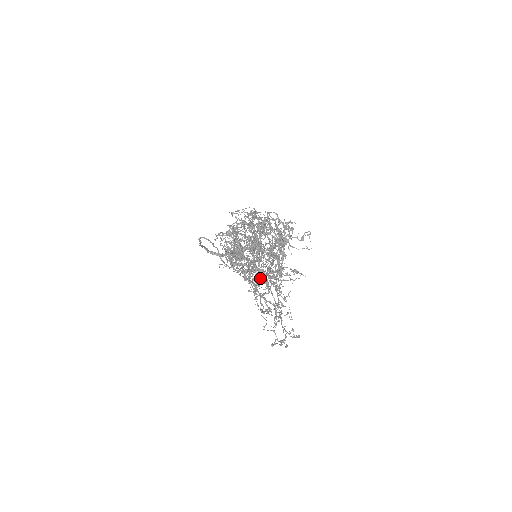
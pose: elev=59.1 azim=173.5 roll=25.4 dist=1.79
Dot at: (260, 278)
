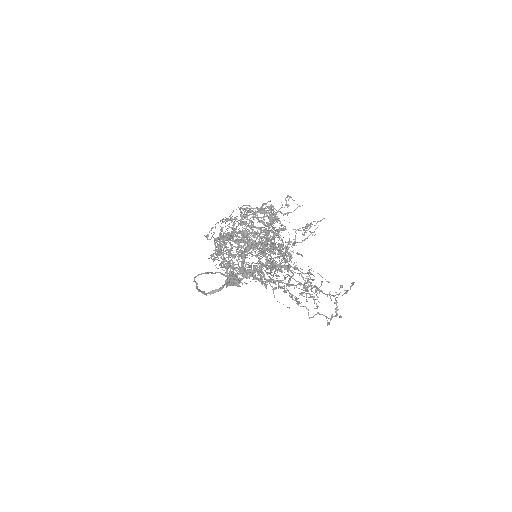
Dot at: occluded
